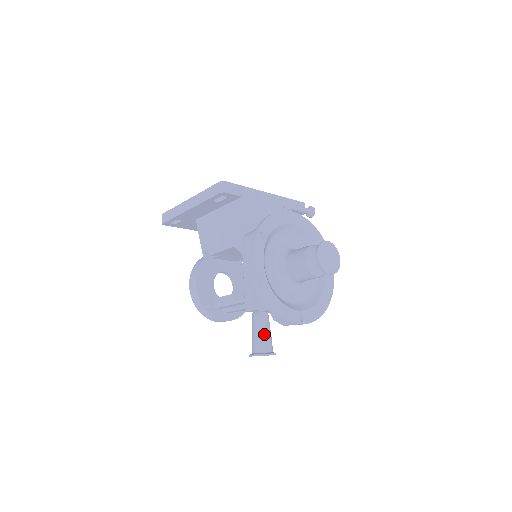
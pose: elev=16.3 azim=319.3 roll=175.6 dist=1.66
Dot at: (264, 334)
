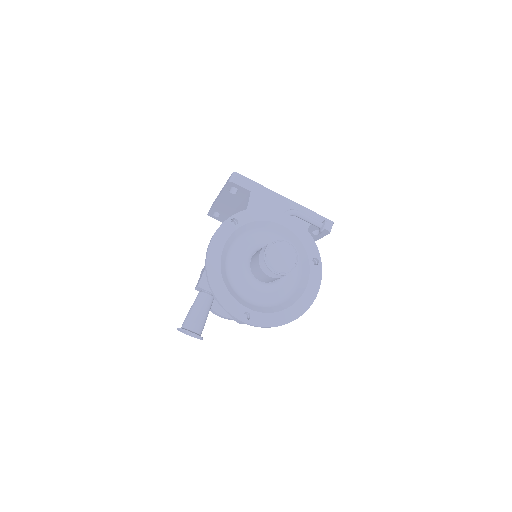
Dot at: (195, 312)
